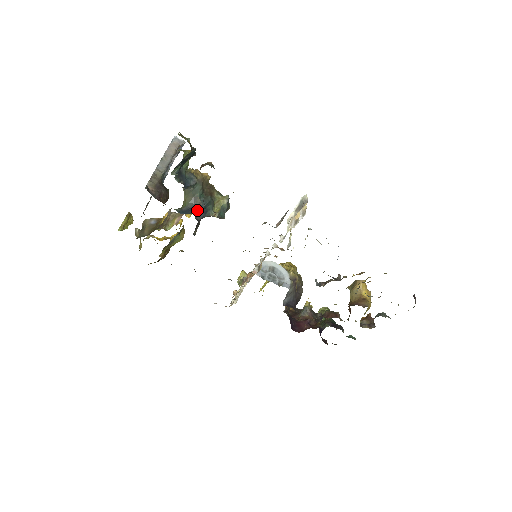
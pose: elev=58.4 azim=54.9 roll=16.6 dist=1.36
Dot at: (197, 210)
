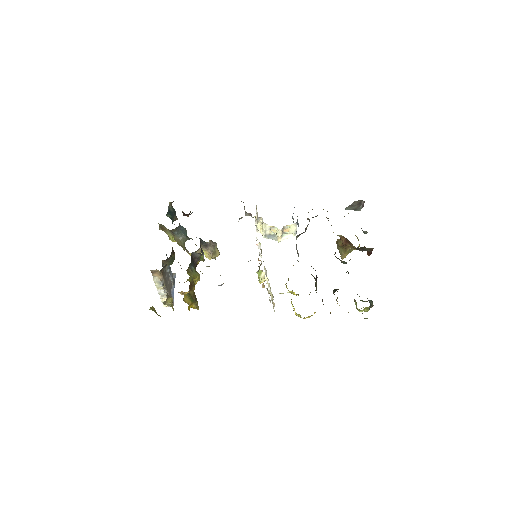
Dot at: occluded
